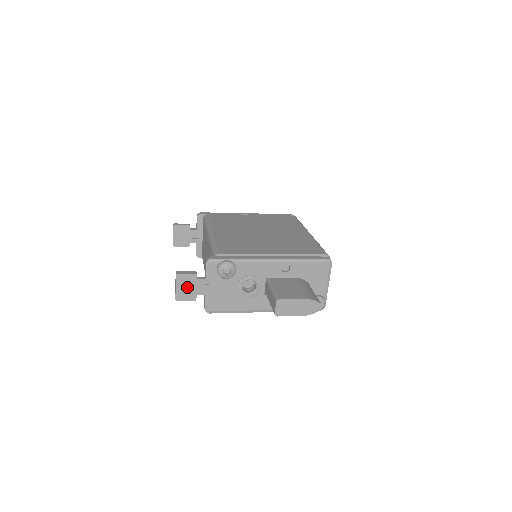
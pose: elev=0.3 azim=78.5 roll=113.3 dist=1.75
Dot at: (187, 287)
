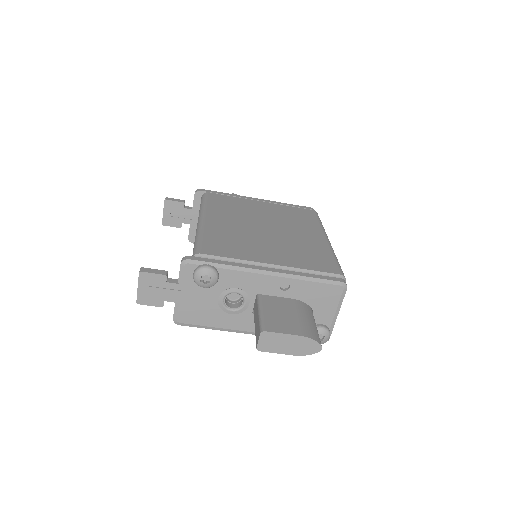
Dot at: (152, 289)
